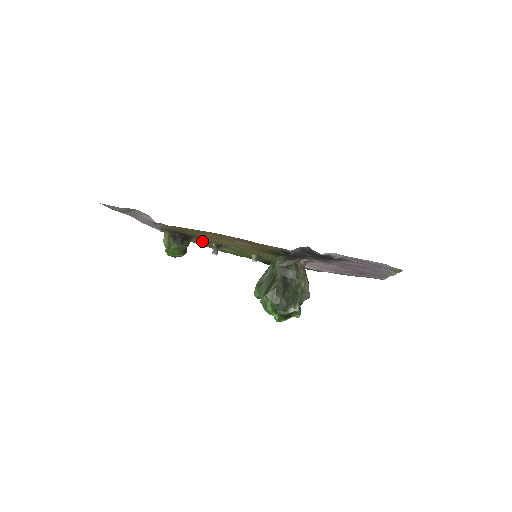
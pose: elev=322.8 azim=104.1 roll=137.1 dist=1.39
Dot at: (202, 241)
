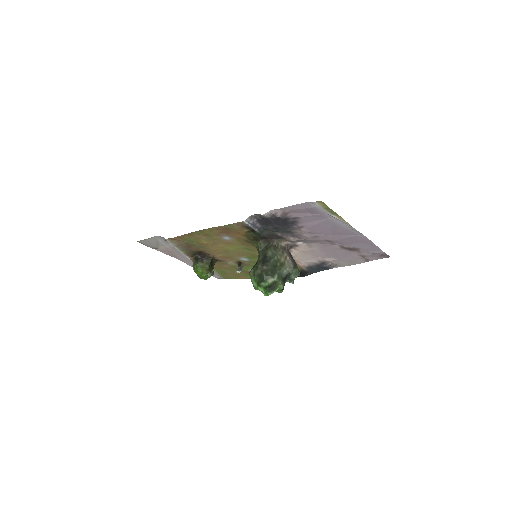
Dot at: (235, 270)
